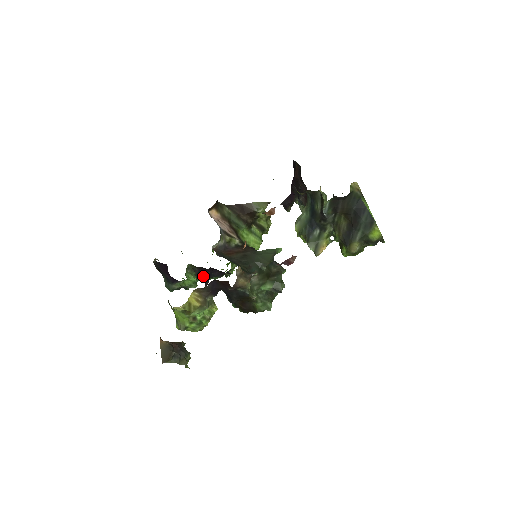
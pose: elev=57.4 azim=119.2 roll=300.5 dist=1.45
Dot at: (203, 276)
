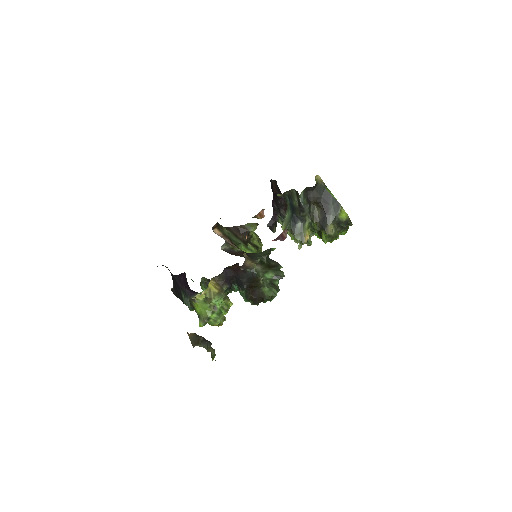
Dot at: occluded
